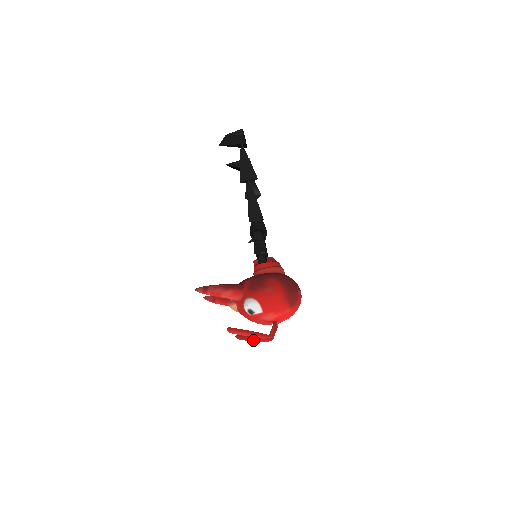
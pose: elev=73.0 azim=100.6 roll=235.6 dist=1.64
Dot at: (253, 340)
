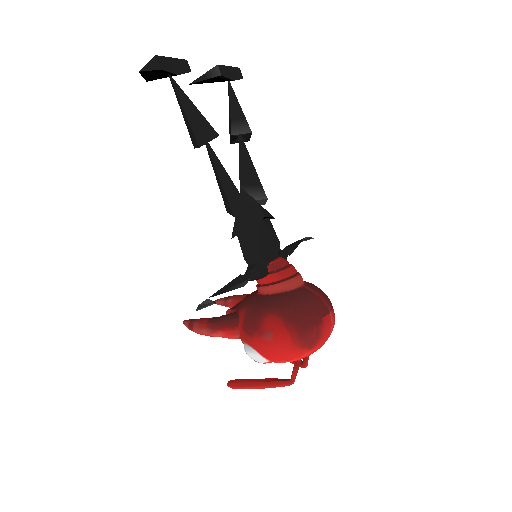
Dot at: occluded
